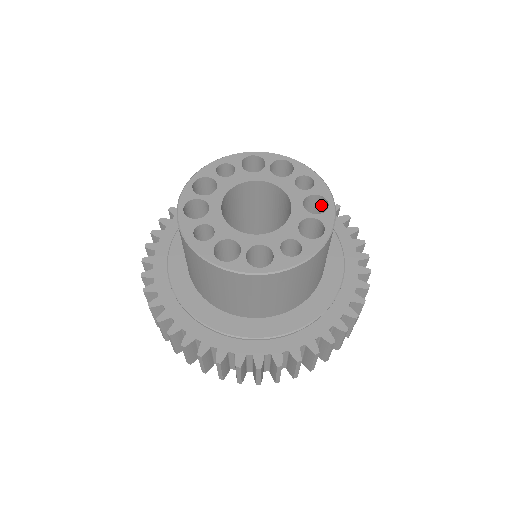
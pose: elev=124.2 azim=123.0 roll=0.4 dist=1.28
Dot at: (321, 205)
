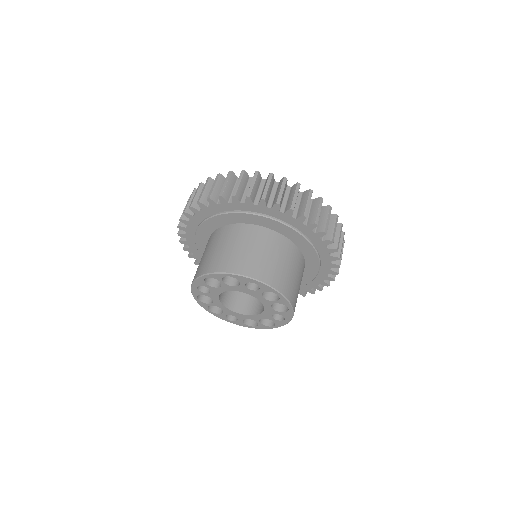
Dot at: occluded
